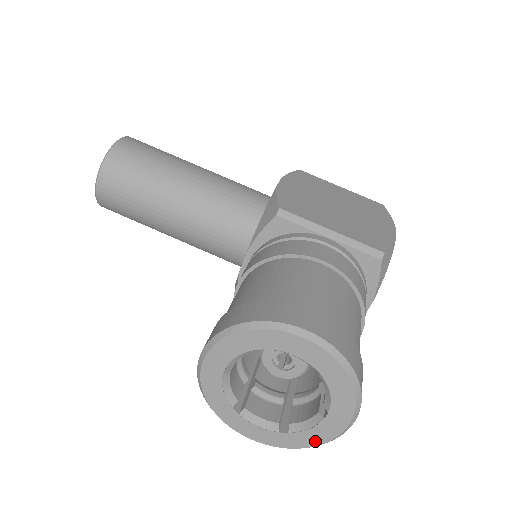
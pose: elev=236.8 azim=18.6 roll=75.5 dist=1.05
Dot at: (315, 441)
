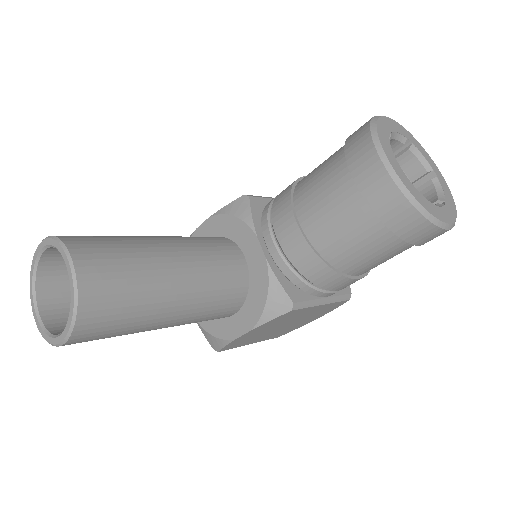
Dot at: (451, 199)
